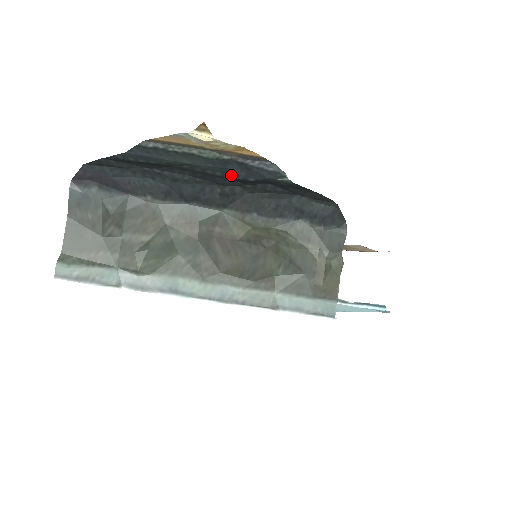
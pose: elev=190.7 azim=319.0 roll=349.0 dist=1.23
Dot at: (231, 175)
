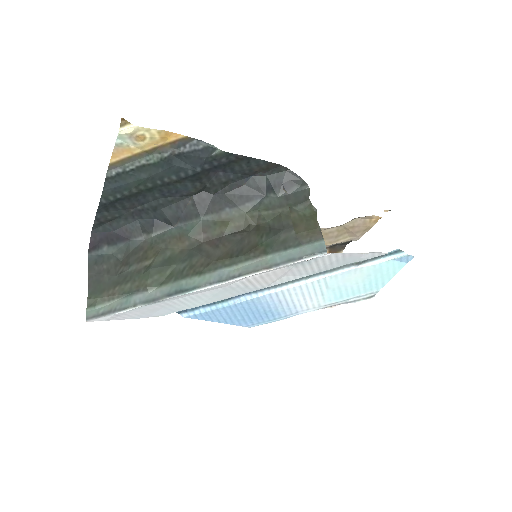
Dot at: (182, 173)
